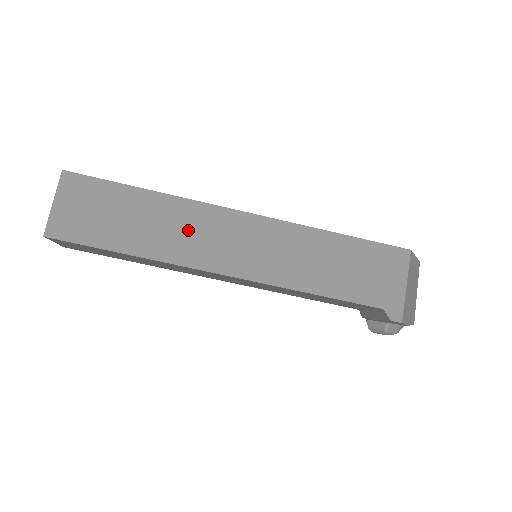
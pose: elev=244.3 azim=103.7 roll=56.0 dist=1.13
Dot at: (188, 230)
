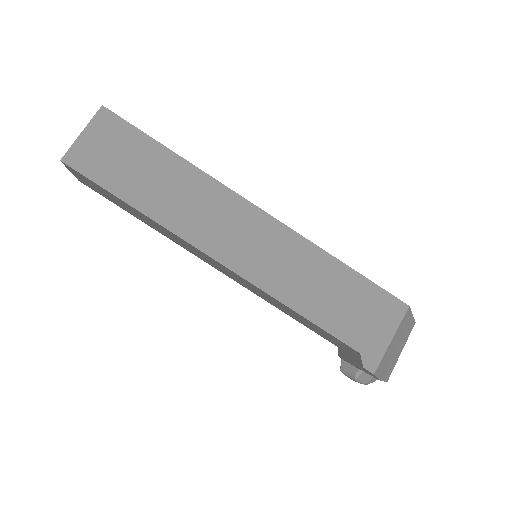
Dot at: (199, 205)
